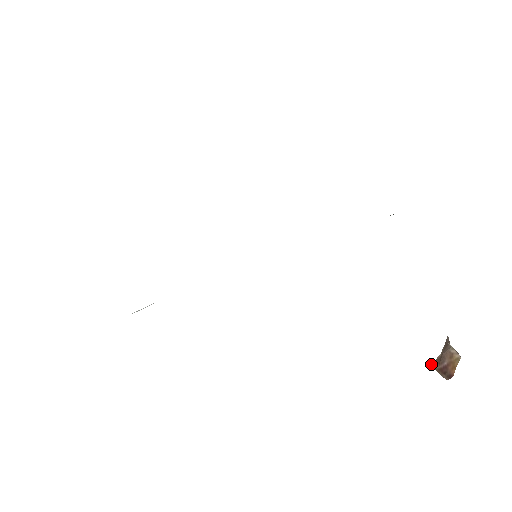
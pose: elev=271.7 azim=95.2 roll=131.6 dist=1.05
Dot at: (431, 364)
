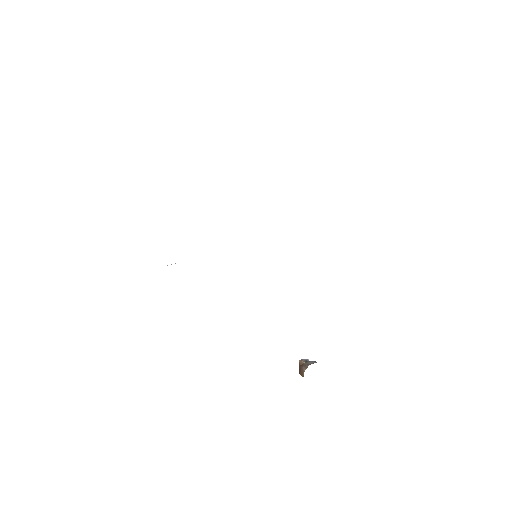
Dot at: (299, 360)
